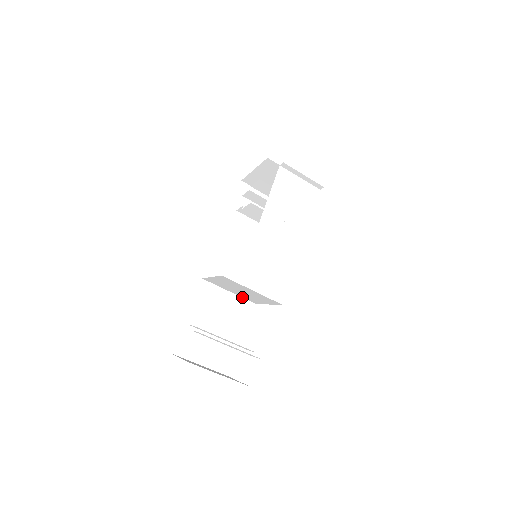
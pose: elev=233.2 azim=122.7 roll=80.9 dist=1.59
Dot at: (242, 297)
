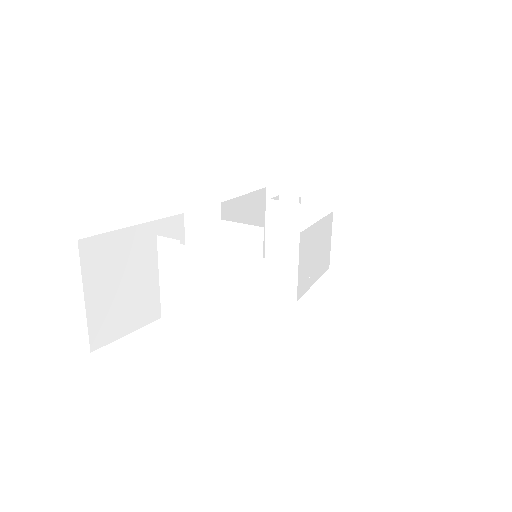
Dot at: occluded
